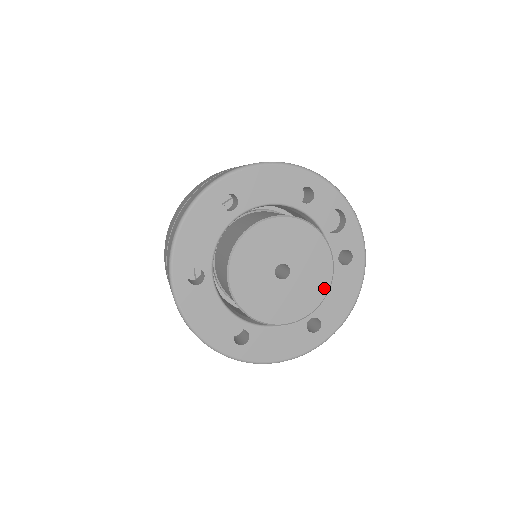
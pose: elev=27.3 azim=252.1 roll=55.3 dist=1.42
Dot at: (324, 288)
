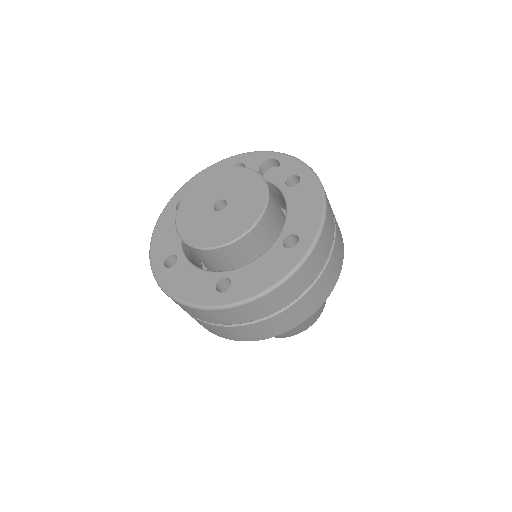
Dot at: (263, 195)
